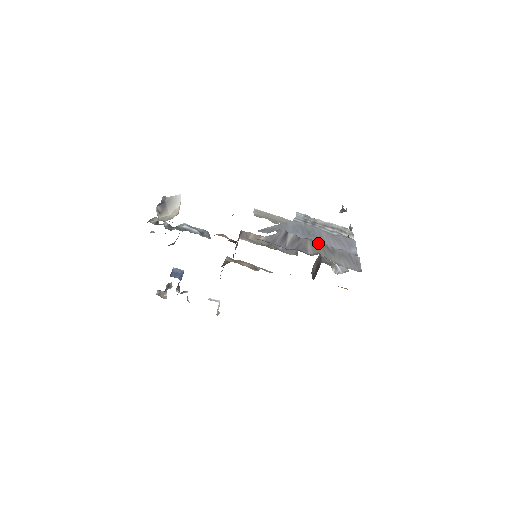
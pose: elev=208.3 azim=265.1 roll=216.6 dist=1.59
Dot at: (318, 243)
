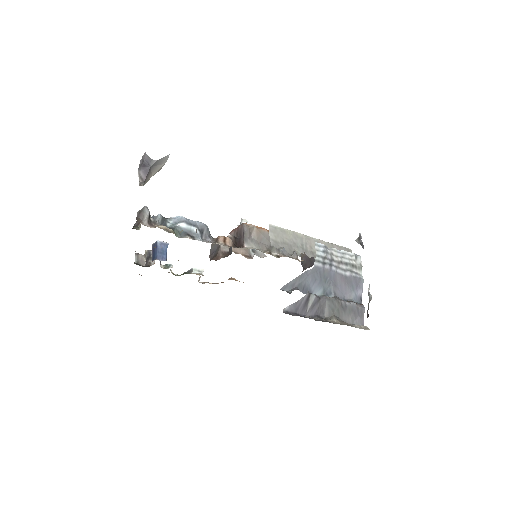
Dot at: (334, 301)
